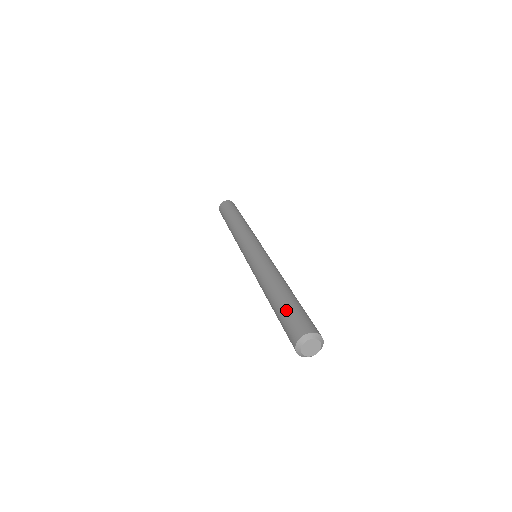
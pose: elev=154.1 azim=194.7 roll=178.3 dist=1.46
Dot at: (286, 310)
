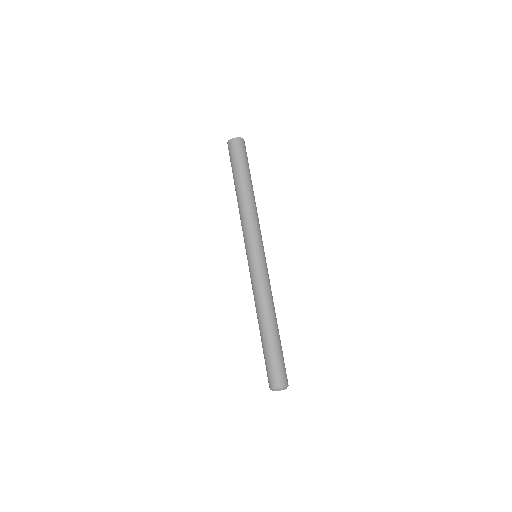
Dot at: (276, 356)
